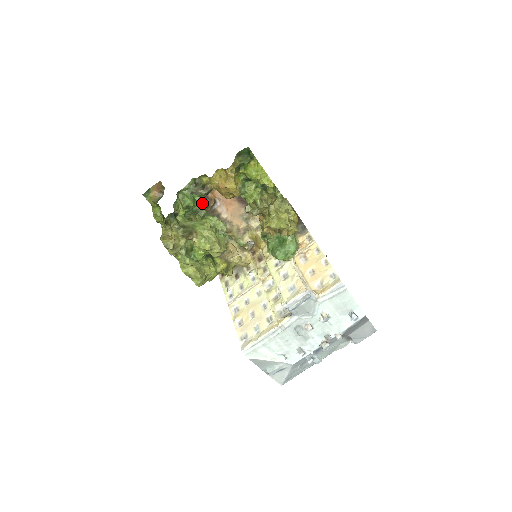
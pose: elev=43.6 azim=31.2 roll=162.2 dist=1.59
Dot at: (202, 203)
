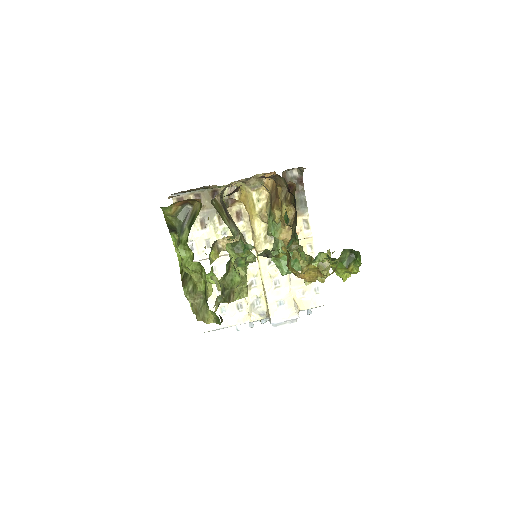
Dot at: occluded
